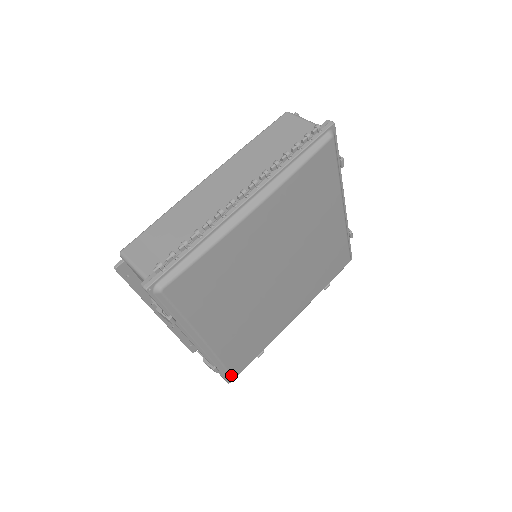
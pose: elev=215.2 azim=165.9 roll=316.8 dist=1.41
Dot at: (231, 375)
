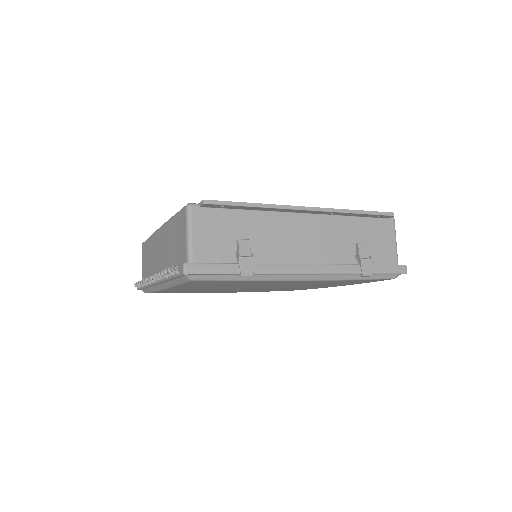
Dot at: occluded
